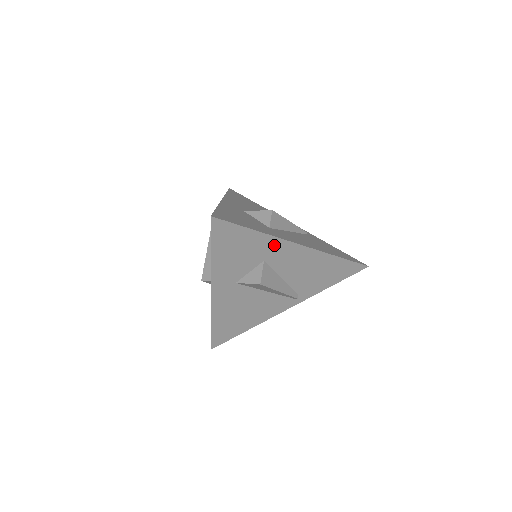
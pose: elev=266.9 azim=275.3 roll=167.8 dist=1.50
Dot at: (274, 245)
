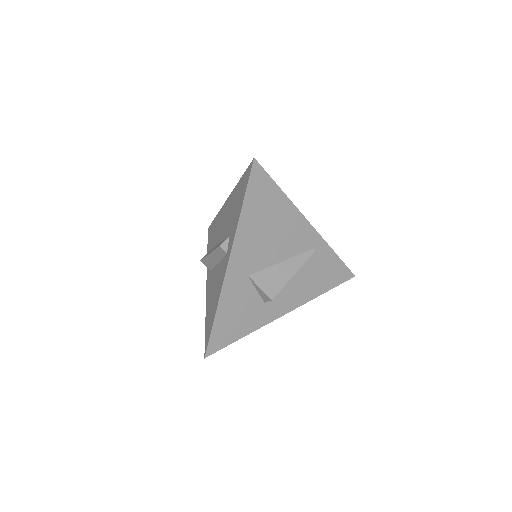
Dot at: occluded
